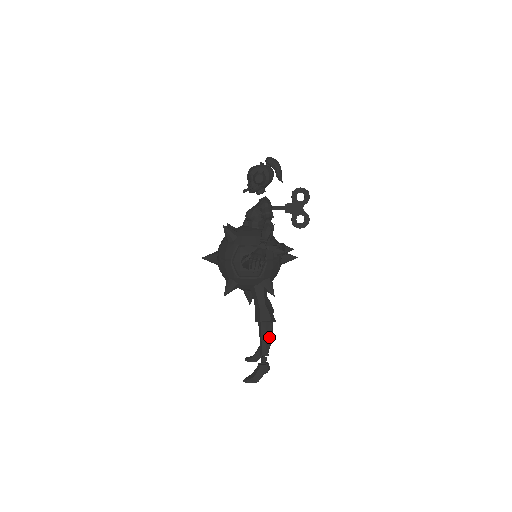
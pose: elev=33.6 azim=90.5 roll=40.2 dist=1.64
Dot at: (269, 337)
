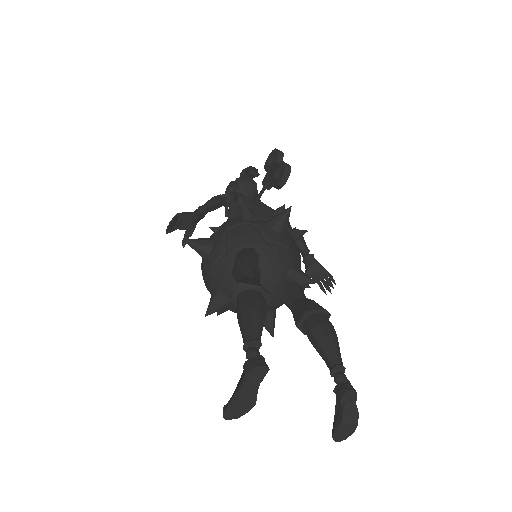
Dot at: (246, 310)
